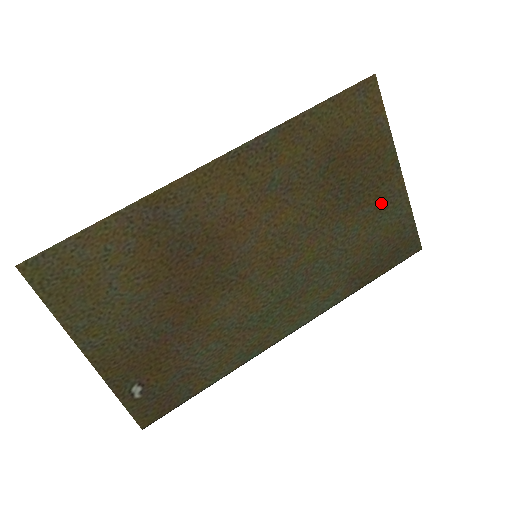
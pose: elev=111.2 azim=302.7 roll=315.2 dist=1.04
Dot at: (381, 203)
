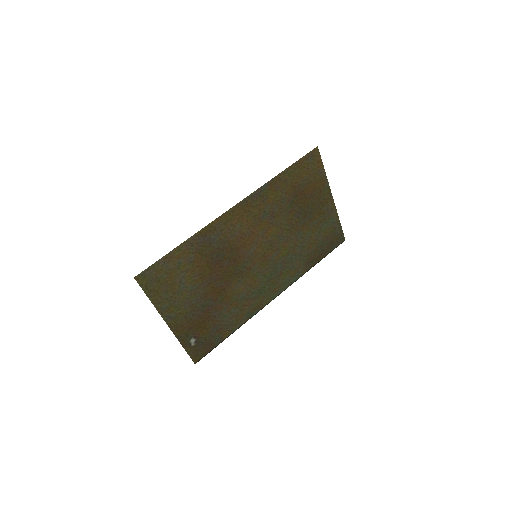
Dot at: (322, 217)
